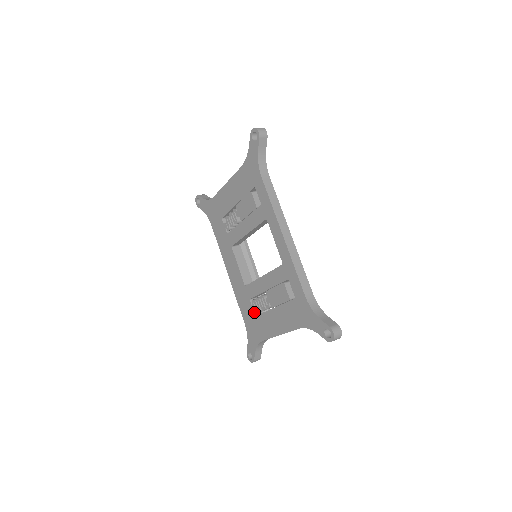
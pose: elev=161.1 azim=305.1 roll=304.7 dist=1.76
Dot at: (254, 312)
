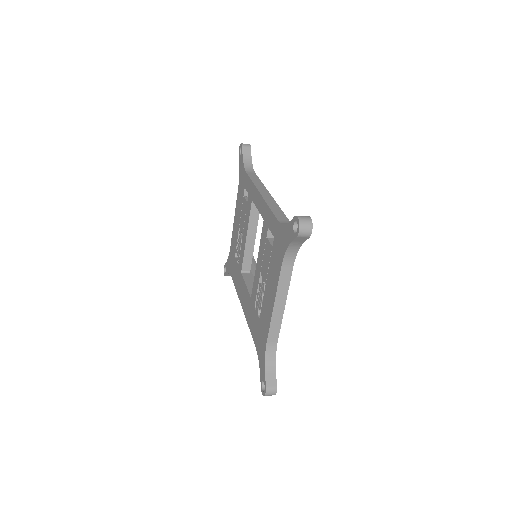
Dot at: (258, 317)
